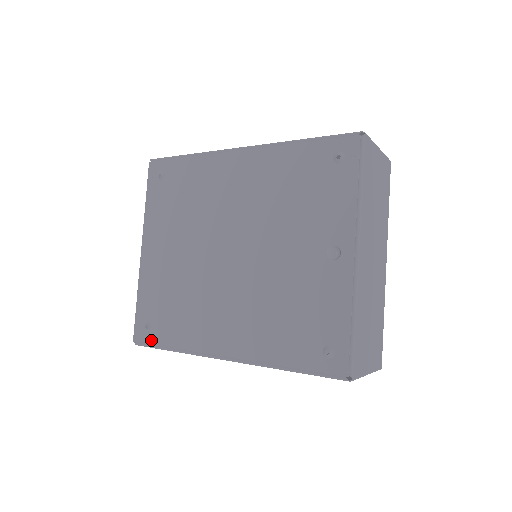
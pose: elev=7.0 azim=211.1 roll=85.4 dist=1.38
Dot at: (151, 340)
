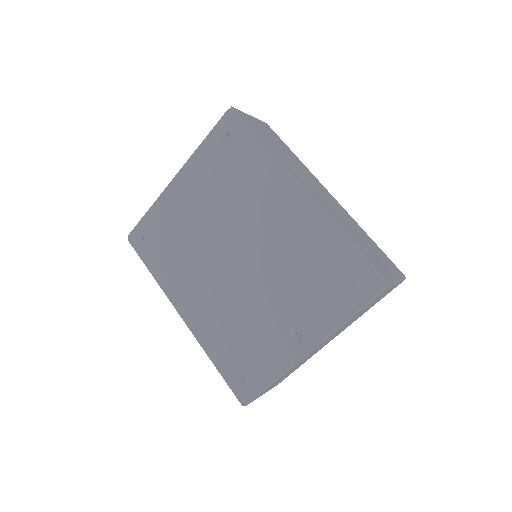
Dot at: (141, 250)
